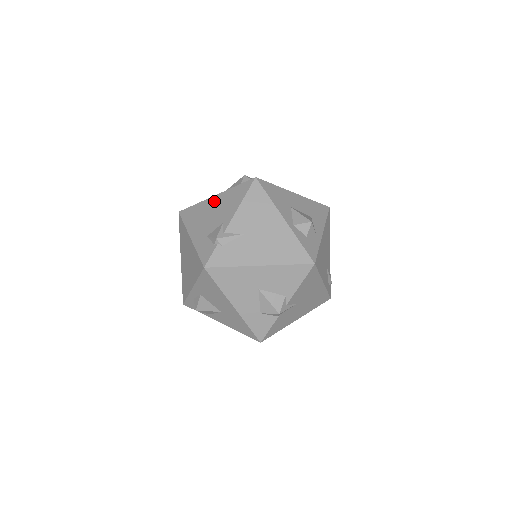
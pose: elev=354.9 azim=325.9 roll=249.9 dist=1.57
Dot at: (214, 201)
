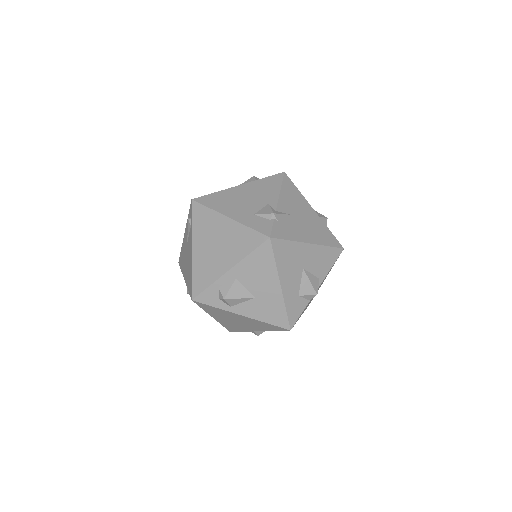
Dot at: (242, 189)
